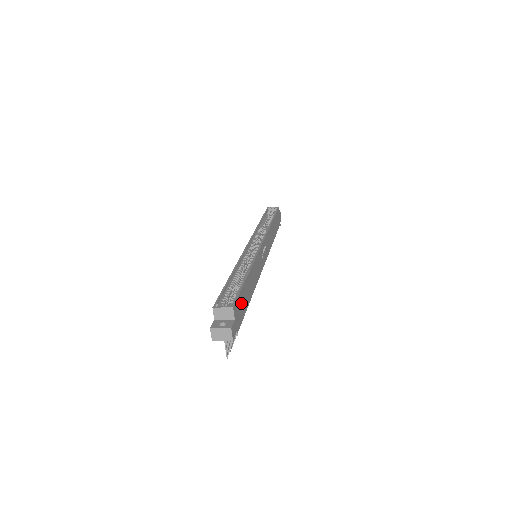
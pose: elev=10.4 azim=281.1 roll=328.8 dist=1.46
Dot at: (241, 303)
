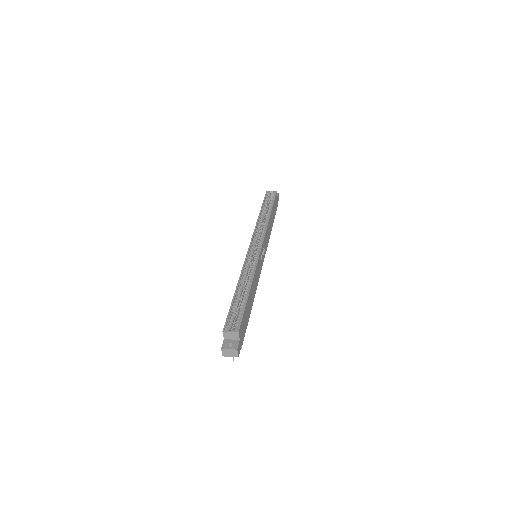
Dot at: (244, 321)
